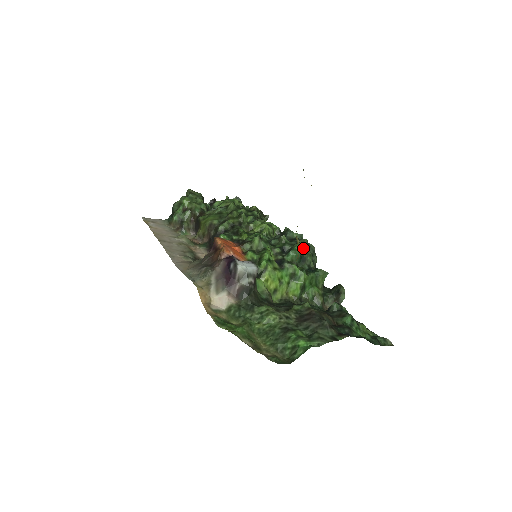
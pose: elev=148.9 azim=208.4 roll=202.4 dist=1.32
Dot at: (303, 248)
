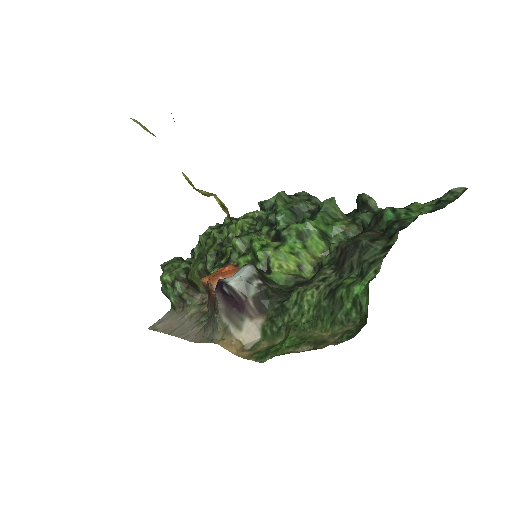
Dot at: (287, 202)
